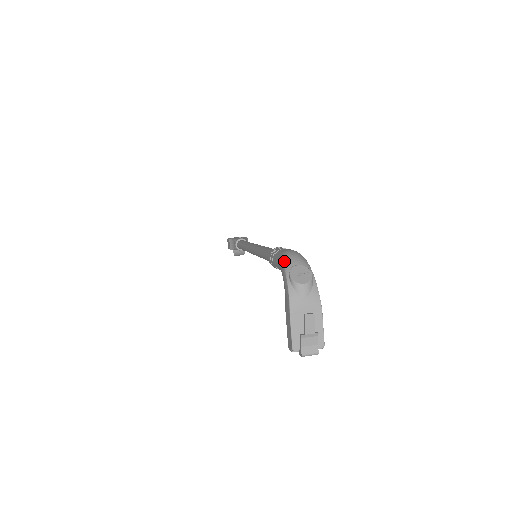
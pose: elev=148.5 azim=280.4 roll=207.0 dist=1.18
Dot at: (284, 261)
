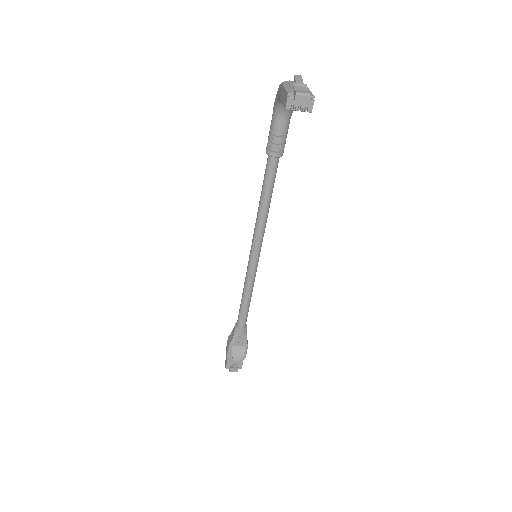
Dot at: occluded
